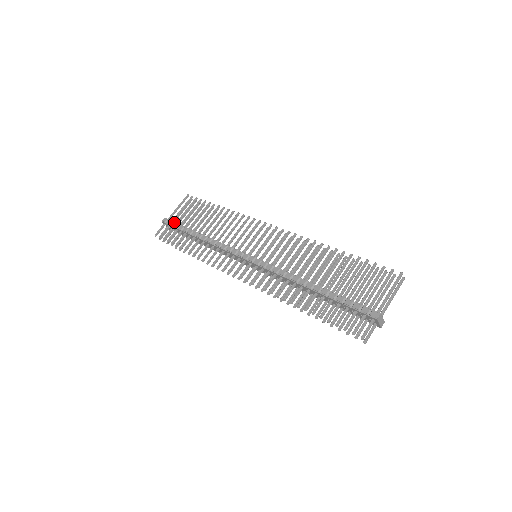
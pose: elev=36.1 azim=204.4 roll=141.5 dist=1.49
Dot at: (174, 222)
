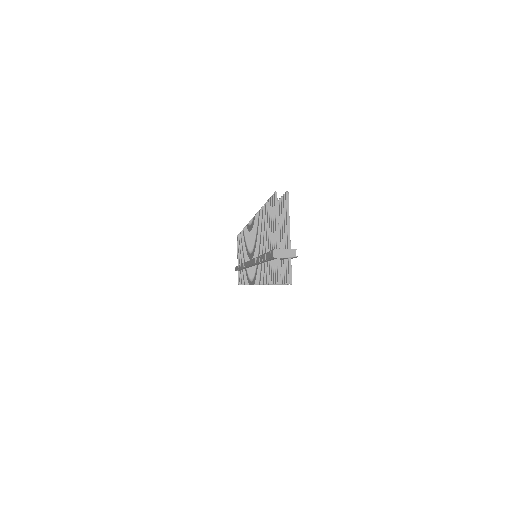
Dot at: (236, 267)
